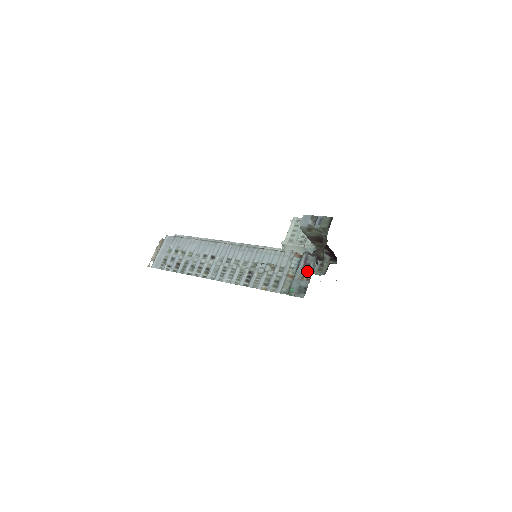
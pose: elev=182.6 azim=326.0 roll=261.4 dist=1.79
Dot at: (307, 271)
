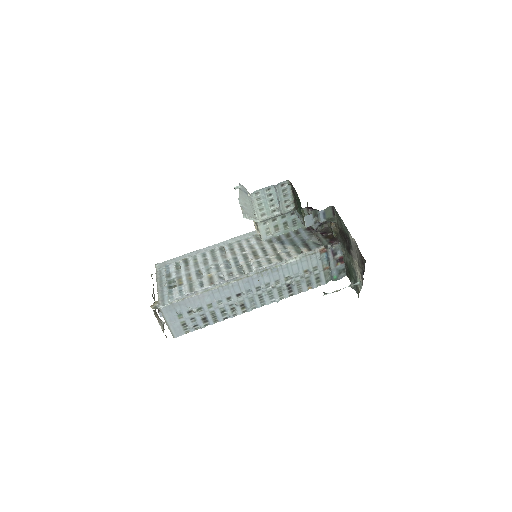
Dot at: (338, 258)
